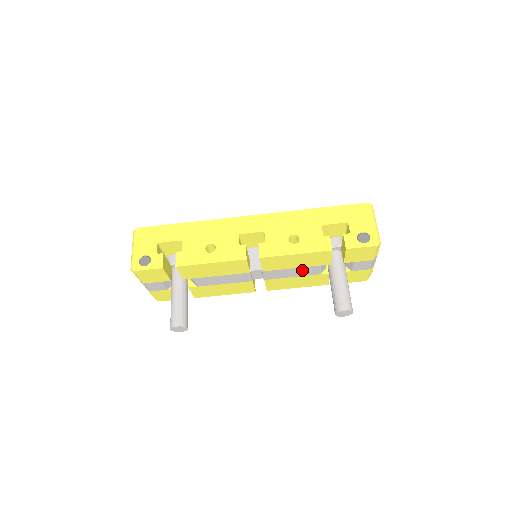
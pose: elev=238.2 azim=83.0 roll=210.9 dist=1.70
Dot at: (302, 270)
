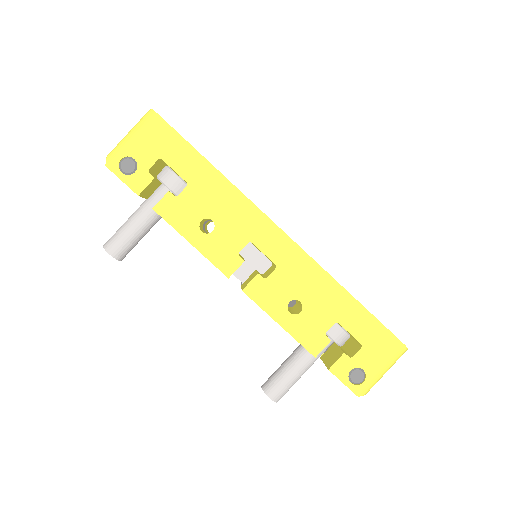
Dot at: occluded
